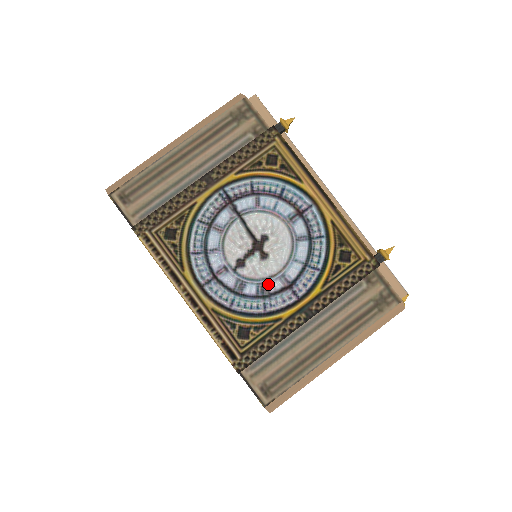
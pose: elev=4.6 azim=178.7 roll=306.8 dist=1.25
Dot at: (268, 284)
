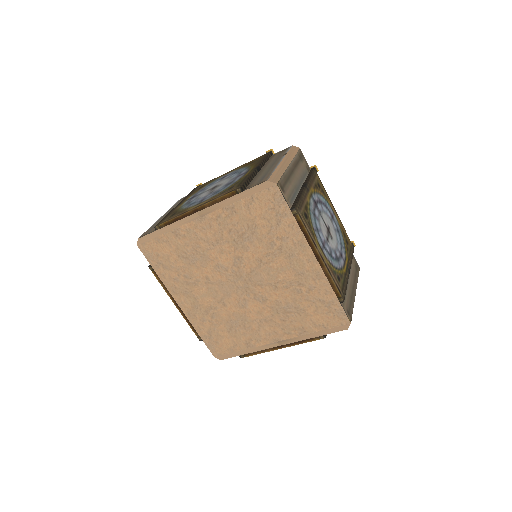
Dot at: (336, 252)
